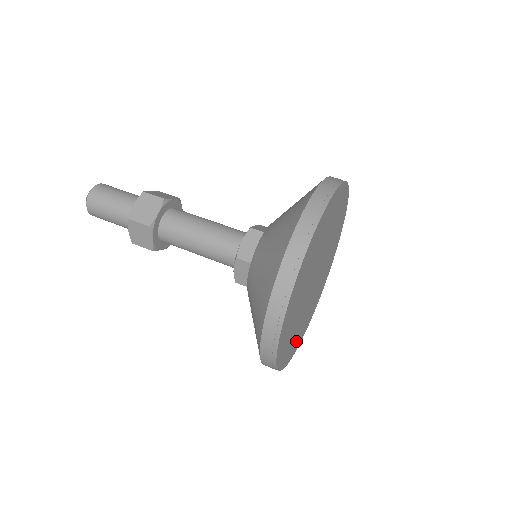
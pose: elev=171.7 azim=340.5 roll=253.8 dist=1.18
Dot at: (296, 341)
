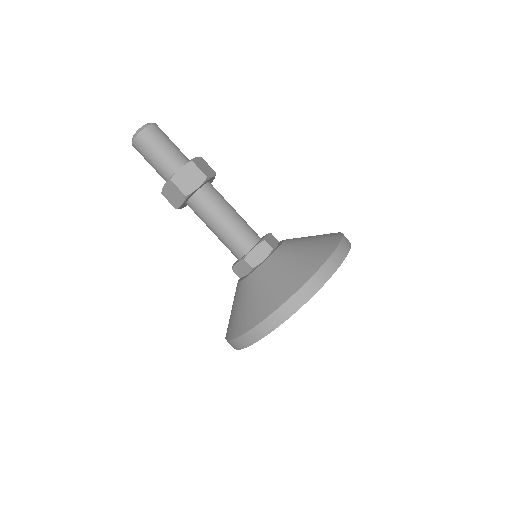
Dot at: occluded
